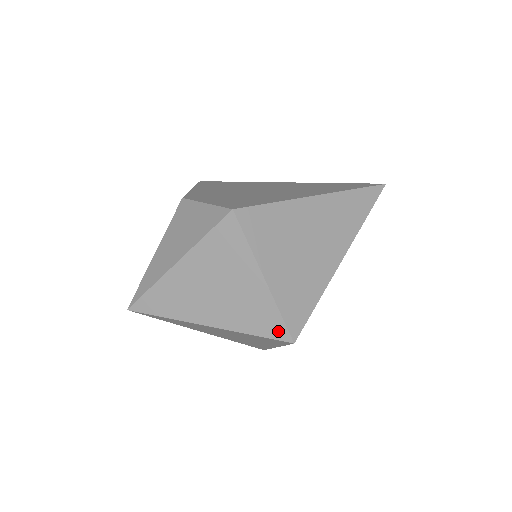
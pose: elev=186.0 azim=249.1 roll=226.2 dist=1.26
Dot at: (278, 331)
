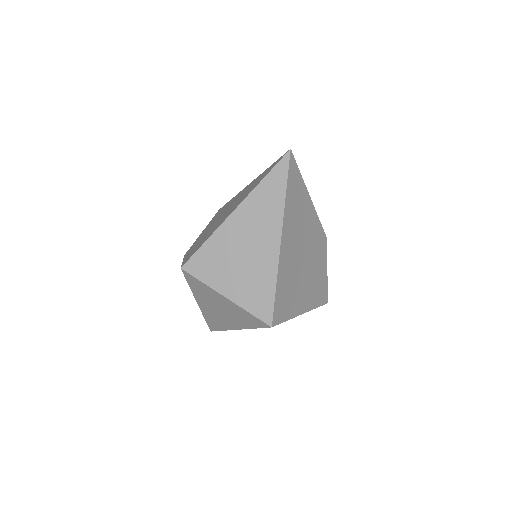
Dot at: (259, 323)
